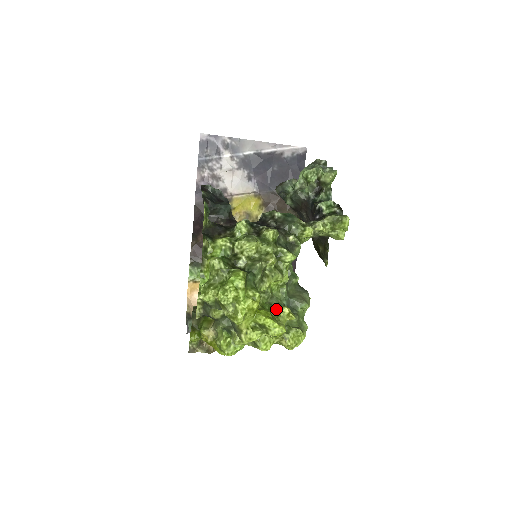
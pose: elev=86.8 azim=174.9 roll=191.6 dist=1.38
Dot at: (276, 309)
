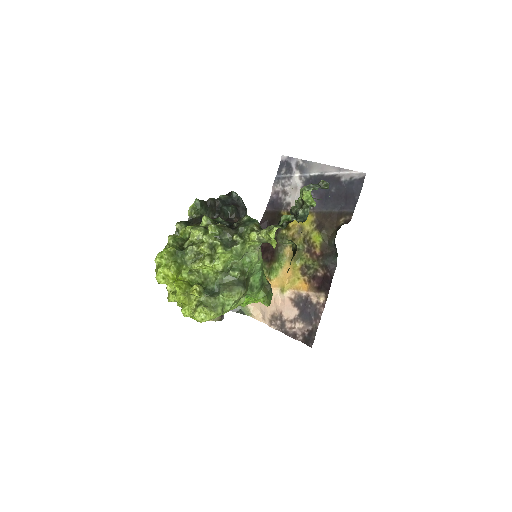
Dot at: occluded
